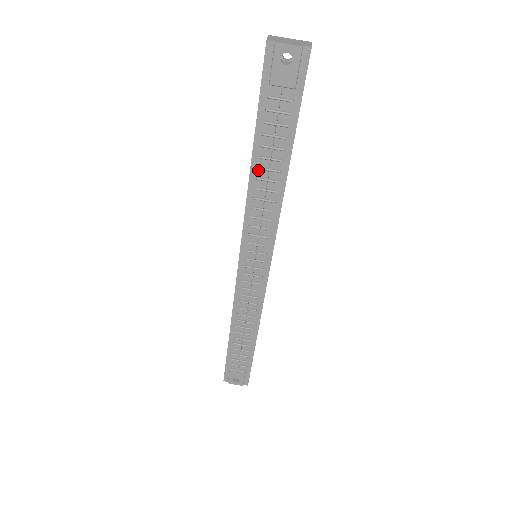
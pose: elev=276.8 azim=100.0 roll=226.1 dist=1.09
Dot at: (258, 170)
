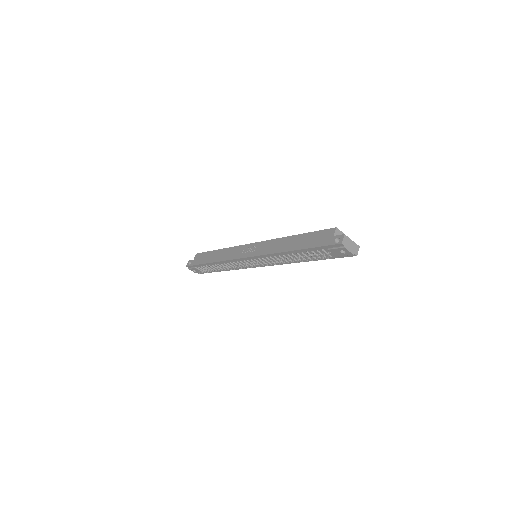
Dot at: (291, 254)
